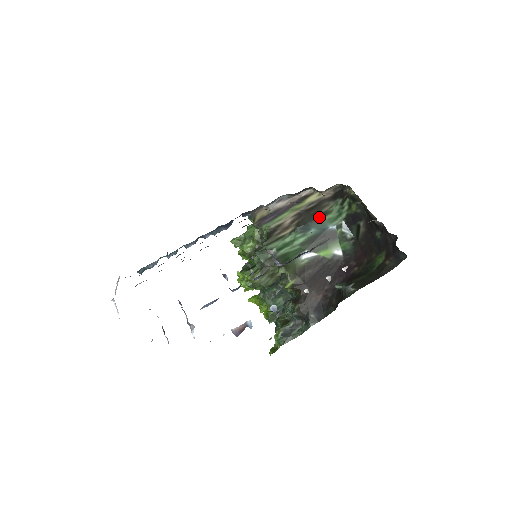
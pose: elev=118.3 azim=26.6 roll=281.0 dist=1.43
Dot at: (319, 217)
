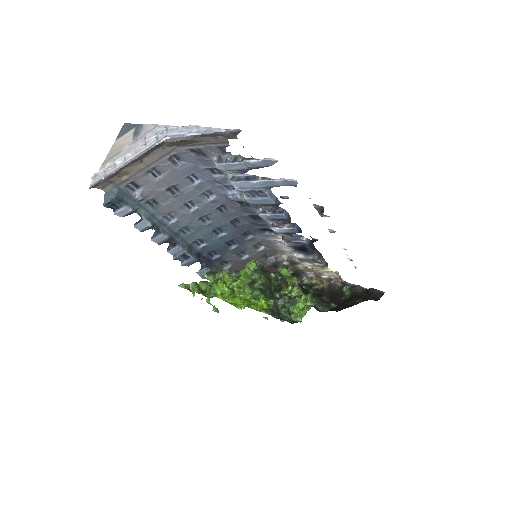
Dot at: occluded
